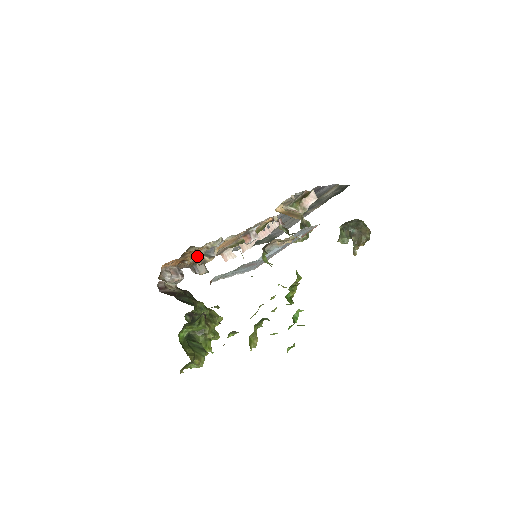
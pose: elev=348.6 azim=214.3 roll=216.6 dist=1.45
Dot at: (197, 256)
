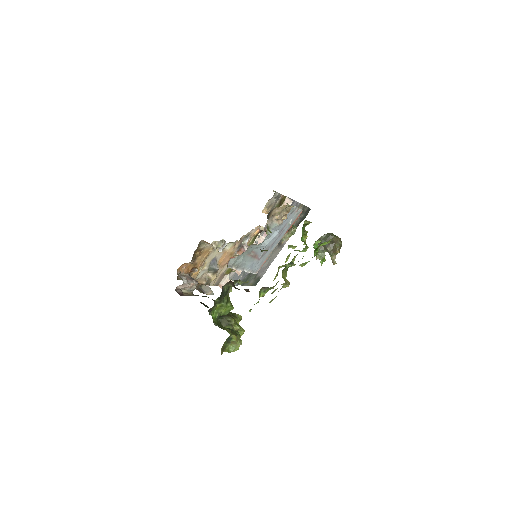
Dot at: (203, 269)
